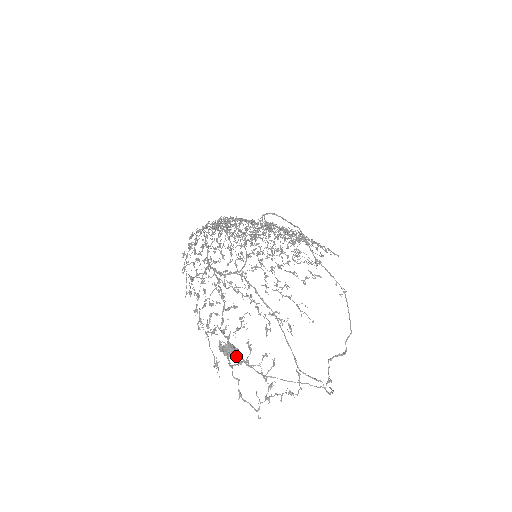
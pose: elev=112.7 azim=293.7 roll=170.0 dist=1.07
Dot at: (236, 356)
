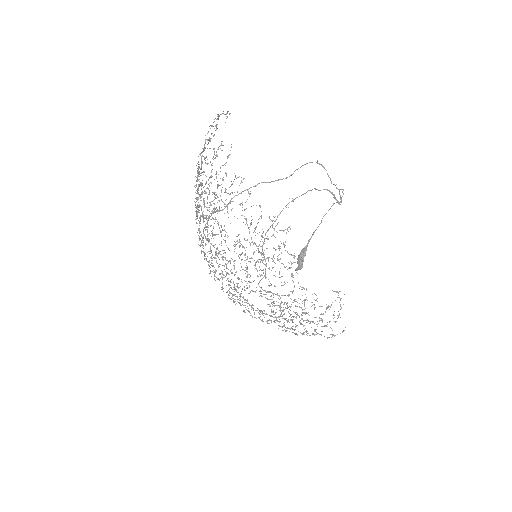
Dot at: (303, 248)
